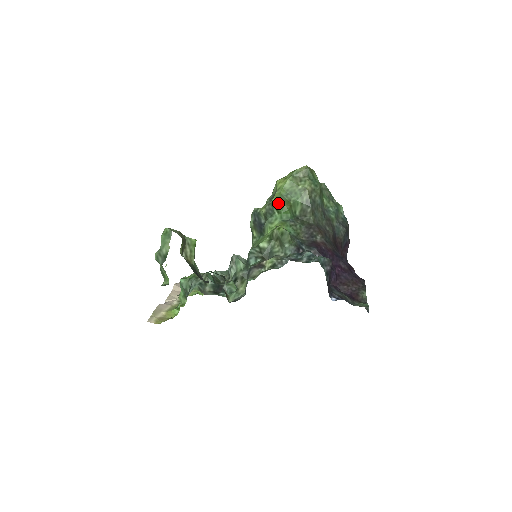
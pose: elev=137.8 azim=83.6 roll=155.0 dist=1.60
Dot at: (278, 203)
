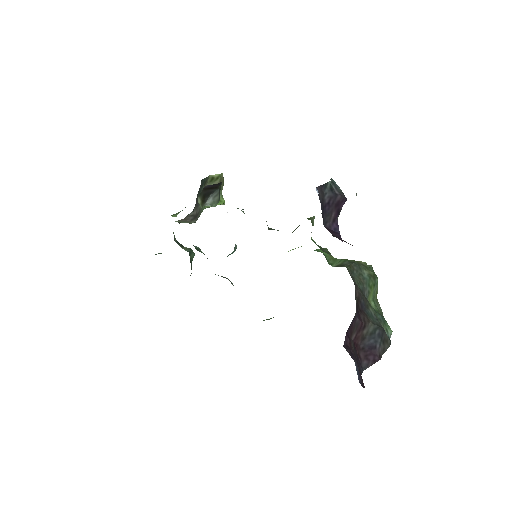
Dot at: occluded
